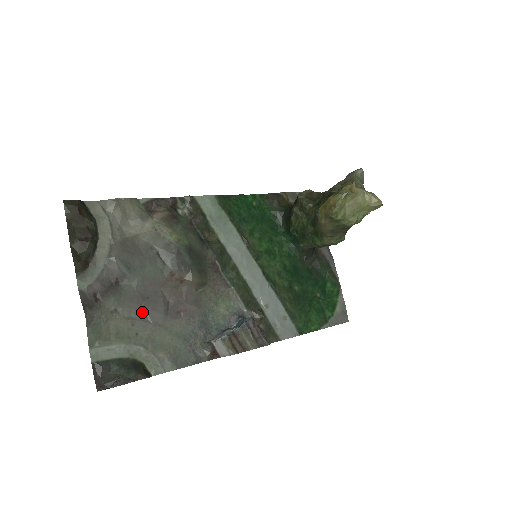
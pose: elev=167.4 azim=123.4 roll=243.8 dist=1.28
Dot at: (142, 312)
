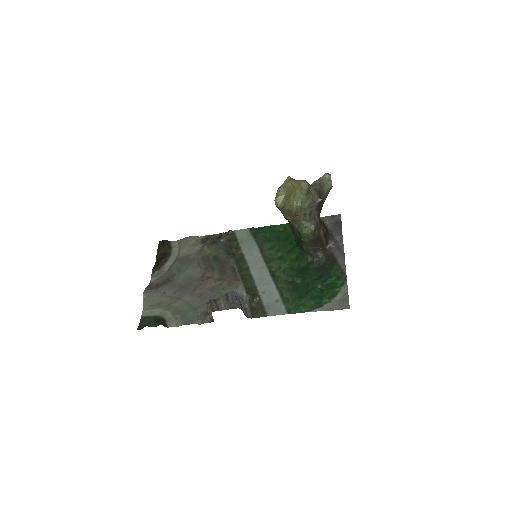
Dot at: (177, 293)
